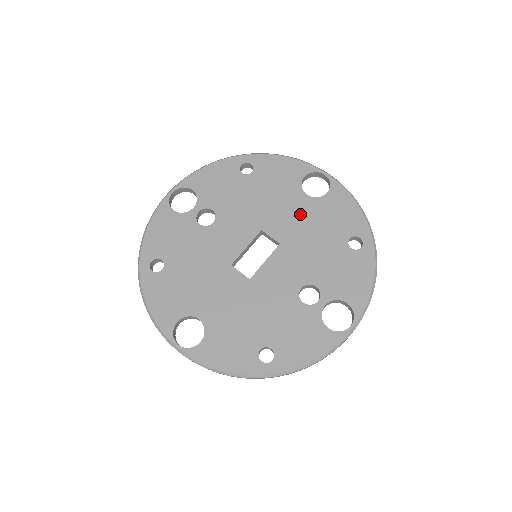
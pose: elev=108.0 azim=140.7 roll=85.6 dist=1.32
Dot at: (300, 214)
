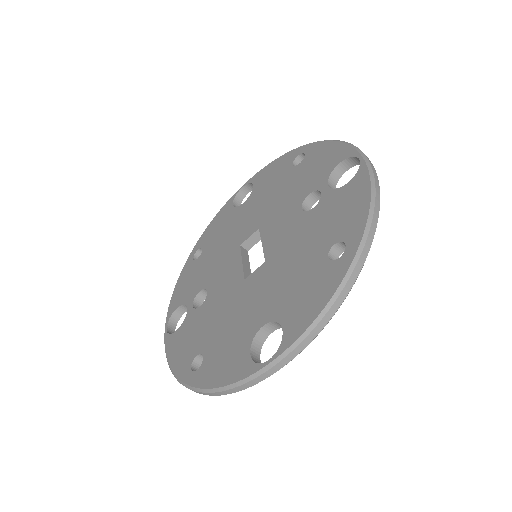
Dot at: (251, 209)
